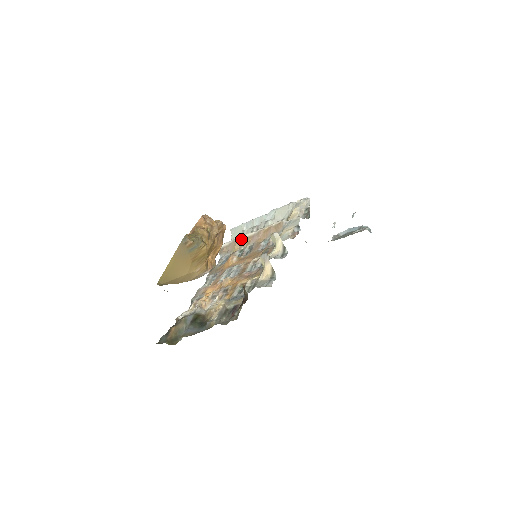
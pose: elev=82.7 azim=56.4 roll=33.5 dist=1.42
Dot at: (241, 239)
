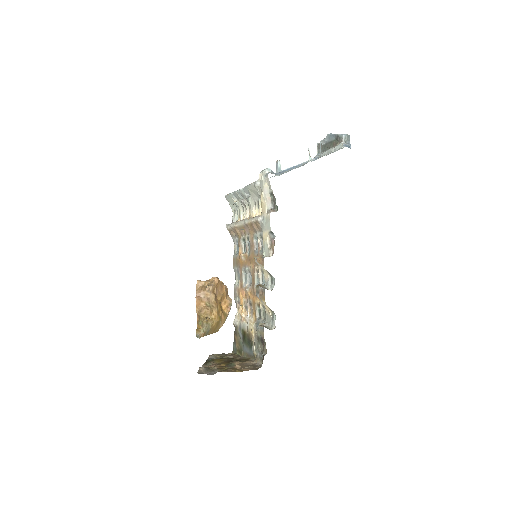
Dot at: (237, 227)
